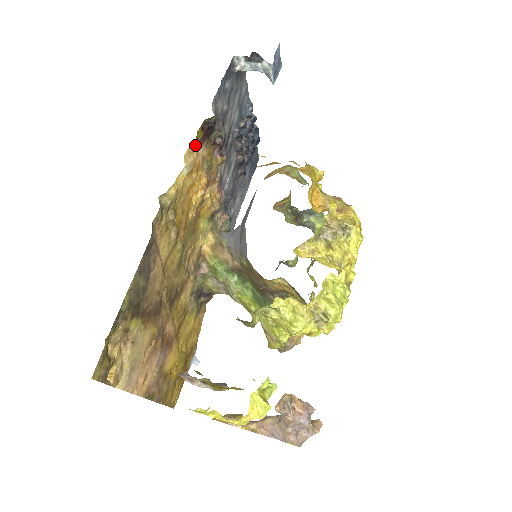
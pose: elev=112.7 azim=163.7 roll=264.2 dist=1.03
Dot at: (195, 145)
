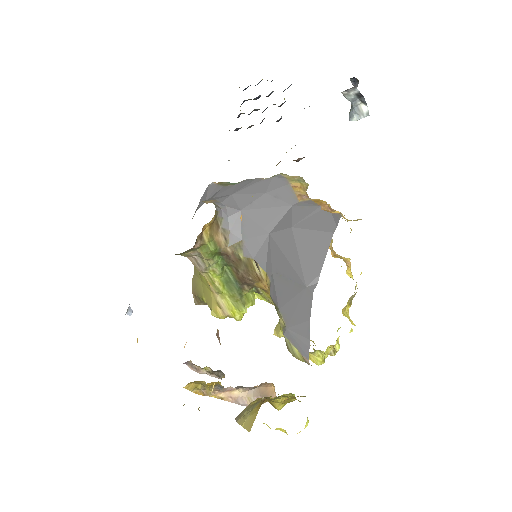
Dot at: occluded
